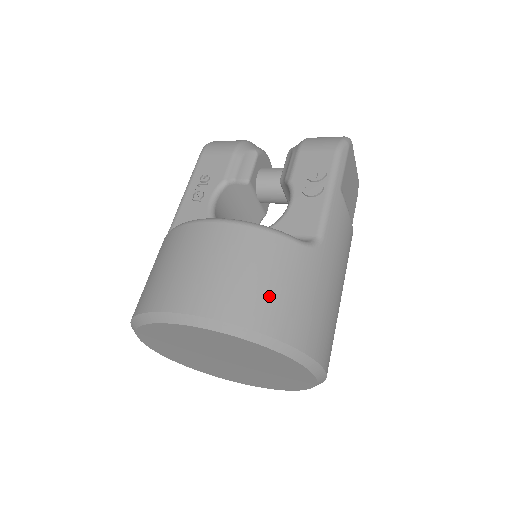
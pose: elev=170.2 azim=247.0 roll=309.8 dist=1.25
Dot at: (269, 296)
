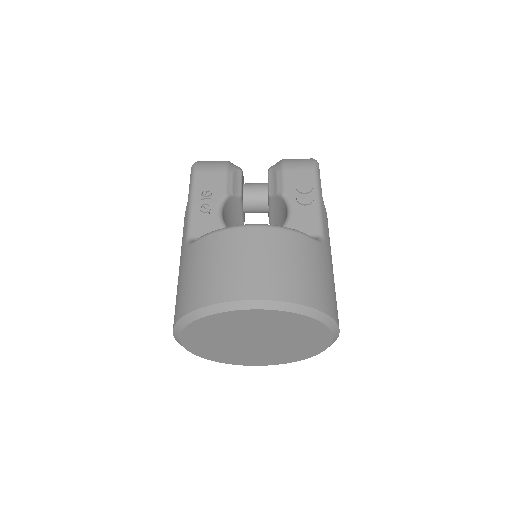
Dot at: (309, 280)
